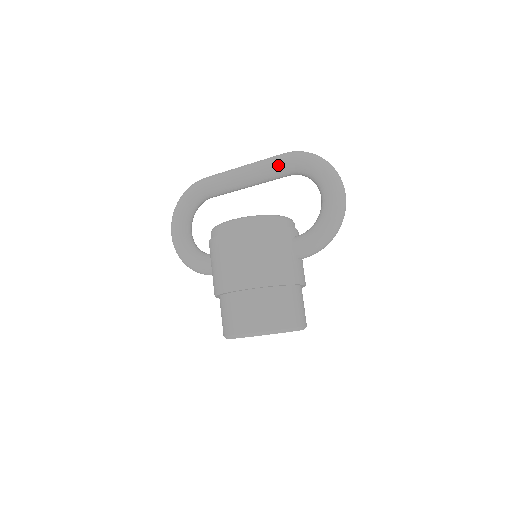
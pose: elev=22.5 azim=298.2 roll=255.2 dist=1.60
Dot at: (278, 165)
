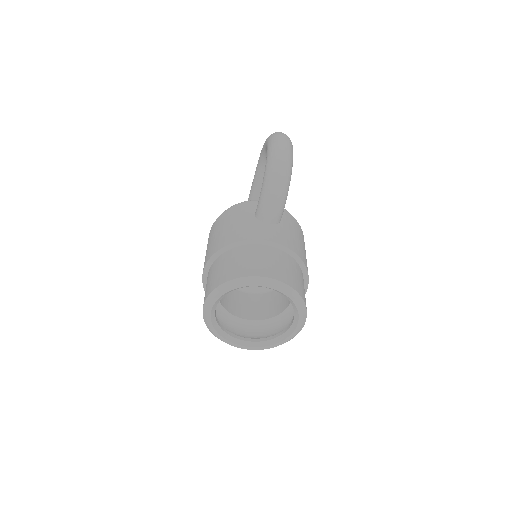
Dot at: (256, 172)
